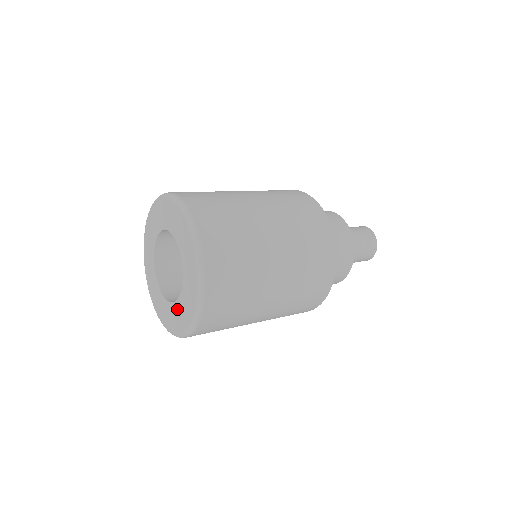
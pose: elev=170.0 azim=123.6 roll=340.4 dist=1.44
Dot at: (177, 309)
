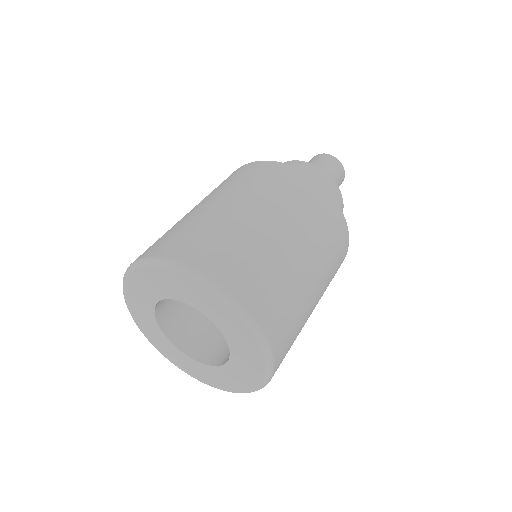
Dot at: (195, 365)
